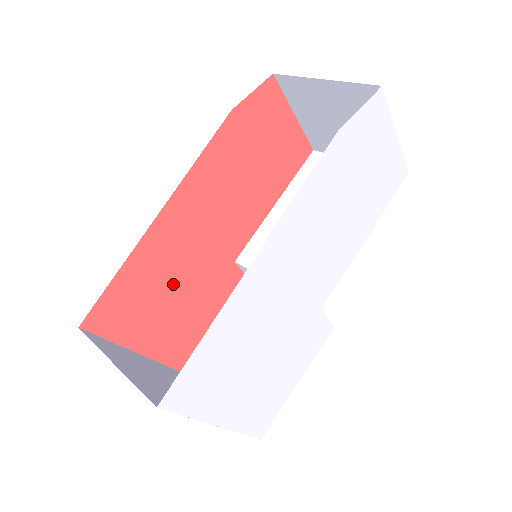
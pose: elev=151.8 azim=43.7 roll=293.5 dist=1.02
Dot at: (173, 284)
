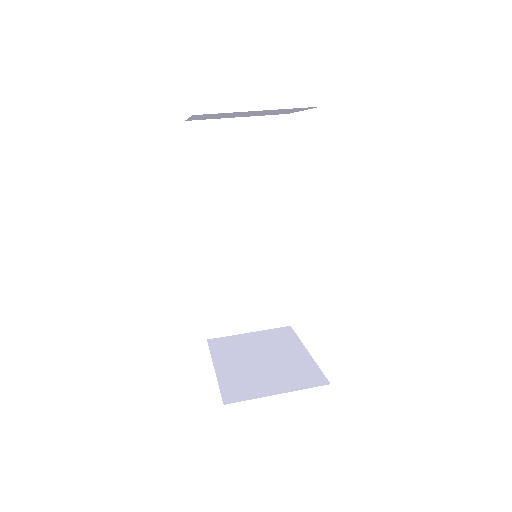
Dot at: occluded
